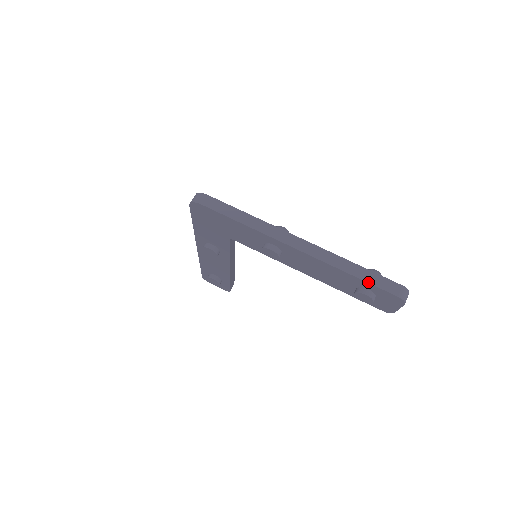
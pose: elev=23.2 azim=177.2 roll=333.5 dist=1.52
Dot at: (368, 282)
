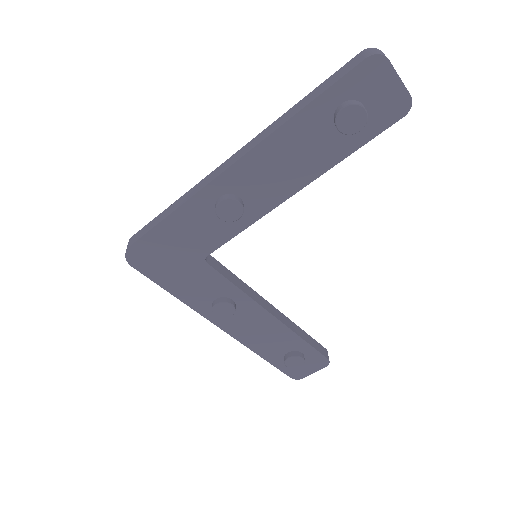
Dot at: (322, 93)
